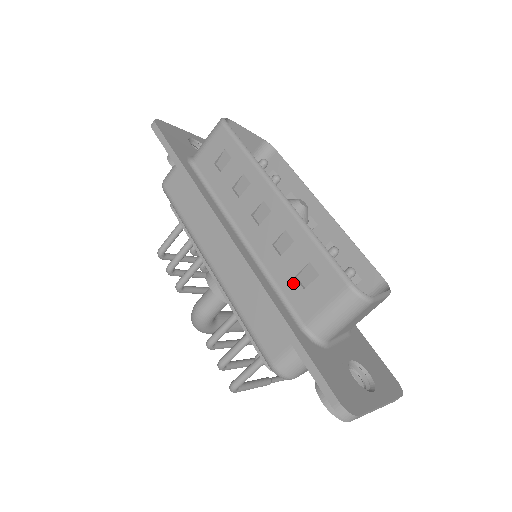
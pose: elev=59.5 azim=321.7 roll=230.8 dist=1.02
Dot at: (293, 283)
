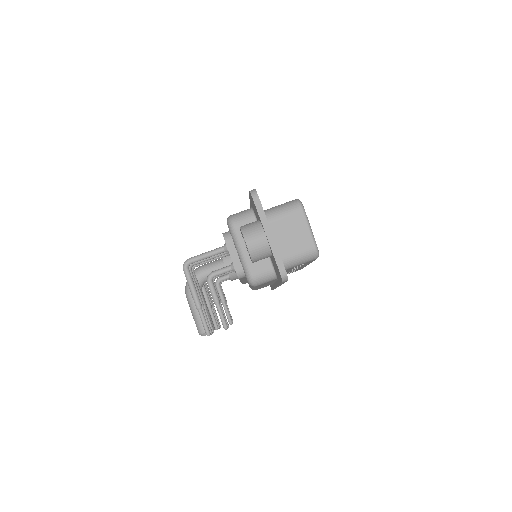
Dot at: occluded
